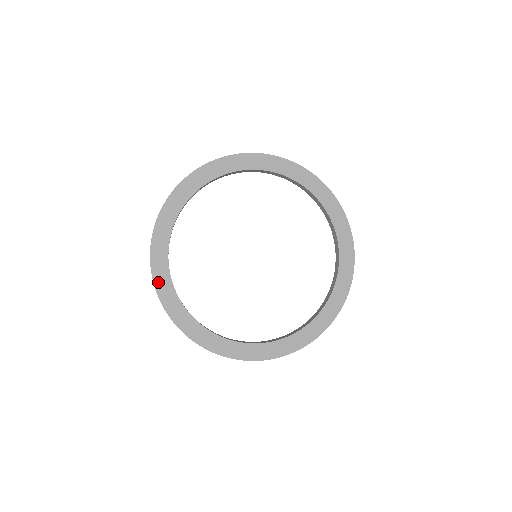
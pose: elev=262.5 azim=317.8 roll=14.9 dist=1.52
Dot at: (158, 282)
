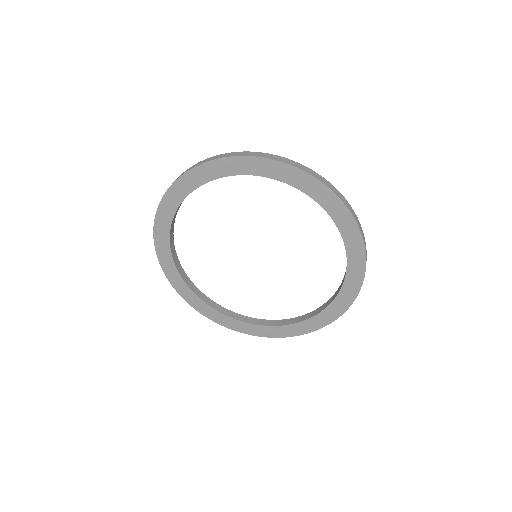
Dot at: (183, 294)
